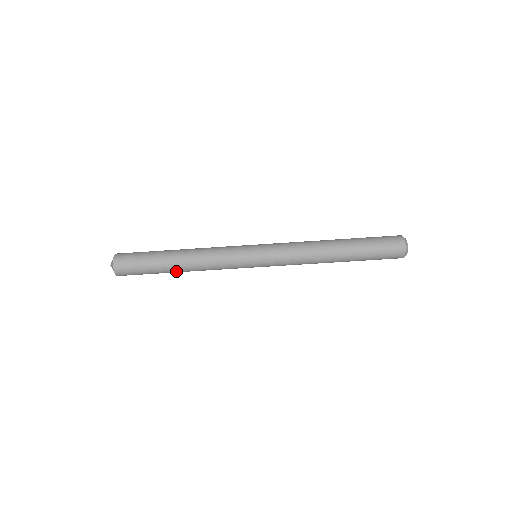
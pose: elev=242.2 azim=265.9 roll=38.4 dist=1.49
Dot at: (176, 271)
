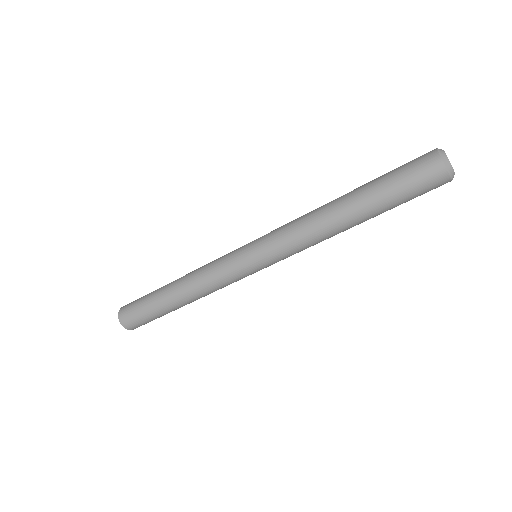
Dot at: (182, 306)
